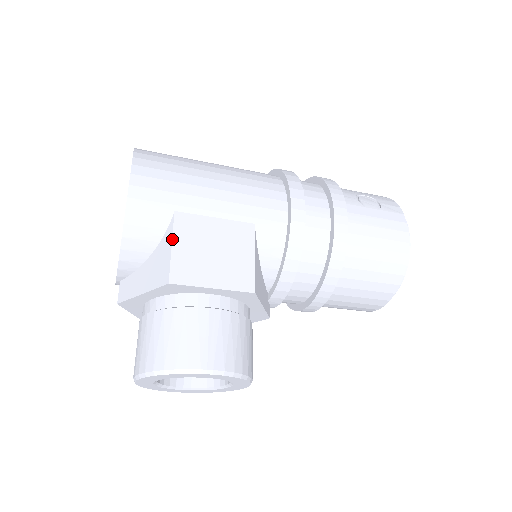
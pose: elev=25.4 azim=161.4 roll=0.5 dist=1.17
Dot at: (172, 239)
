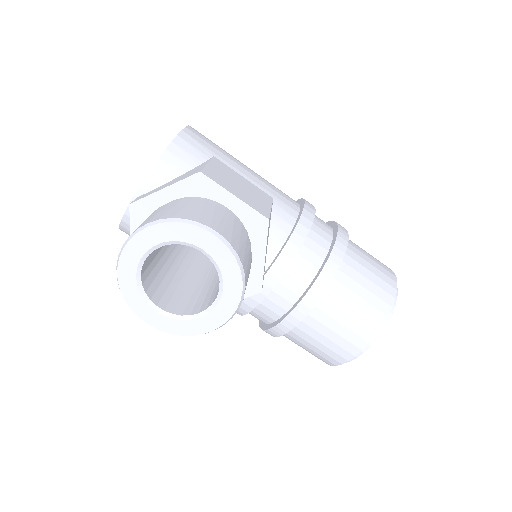
Dot at: (209, 162)
